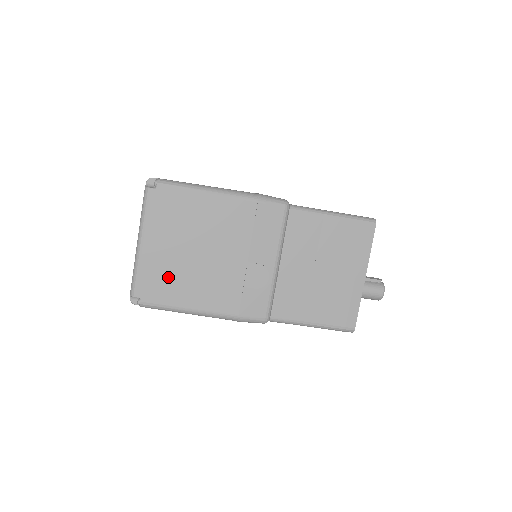
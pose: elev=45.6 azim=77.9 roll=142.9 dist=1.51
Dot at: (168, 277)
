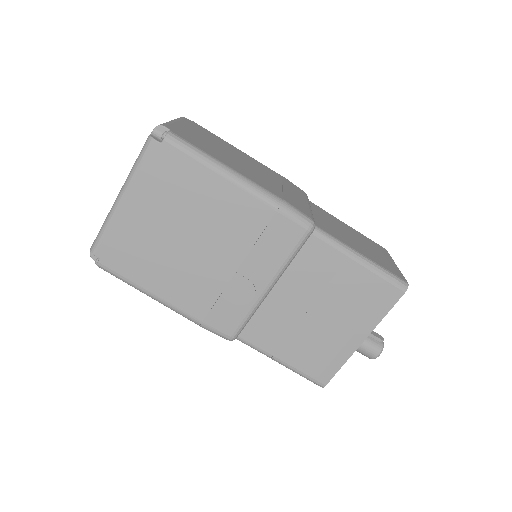
Dot at: (139, 249)
